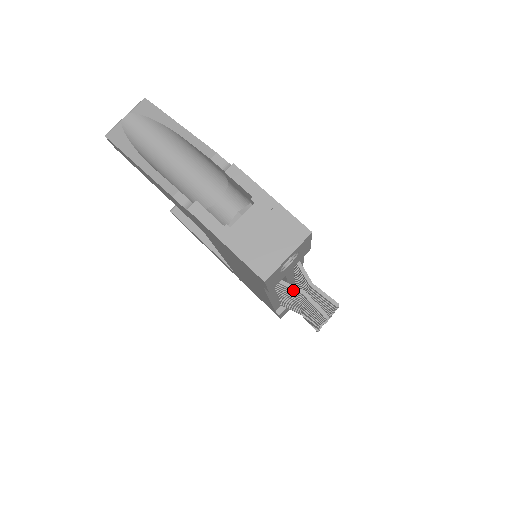
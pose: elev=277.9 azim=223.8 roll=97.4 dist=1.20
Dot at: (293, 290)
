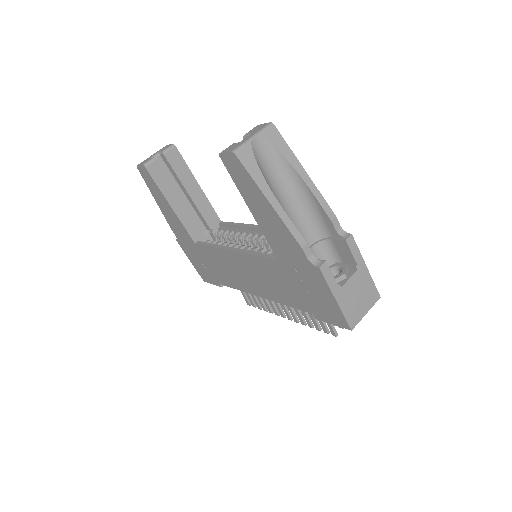
Dot at: occluded
